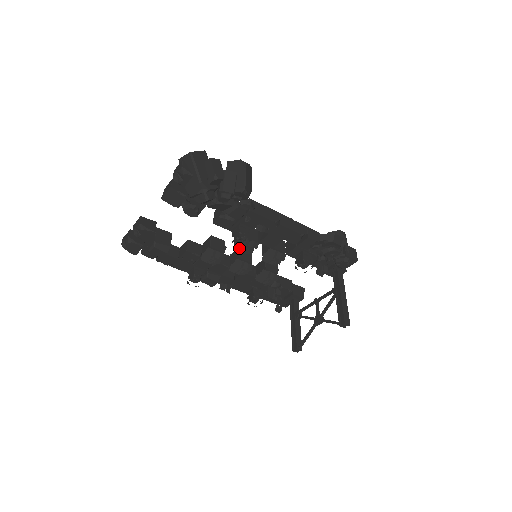
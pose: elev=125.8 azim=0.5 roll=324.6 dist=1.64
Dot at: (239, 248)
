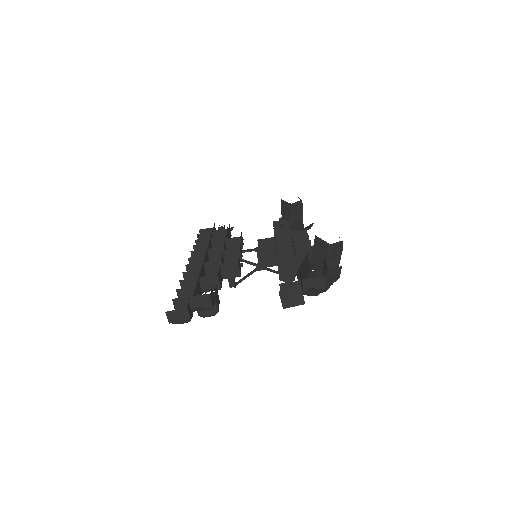
Dot at: occluded
